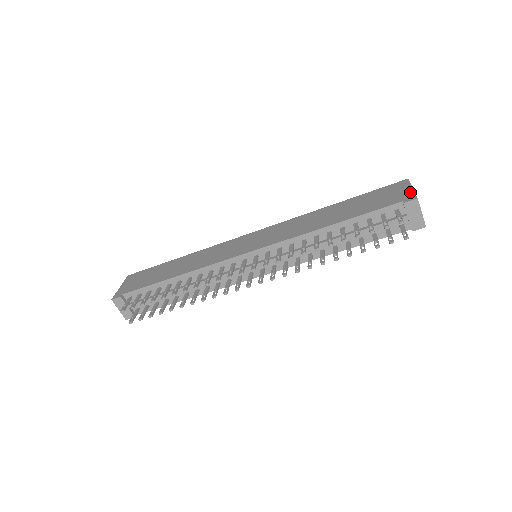
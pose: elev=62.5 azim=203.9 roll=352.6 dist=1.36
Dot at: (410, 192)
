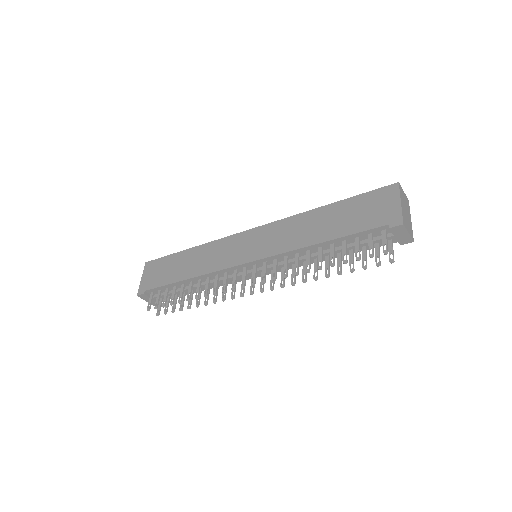
Dot at: (397, 210)
